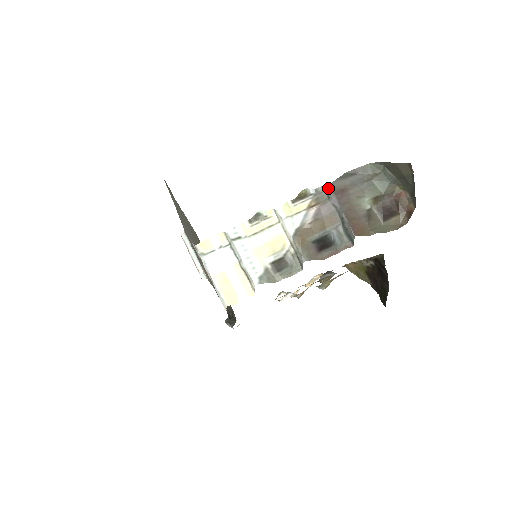
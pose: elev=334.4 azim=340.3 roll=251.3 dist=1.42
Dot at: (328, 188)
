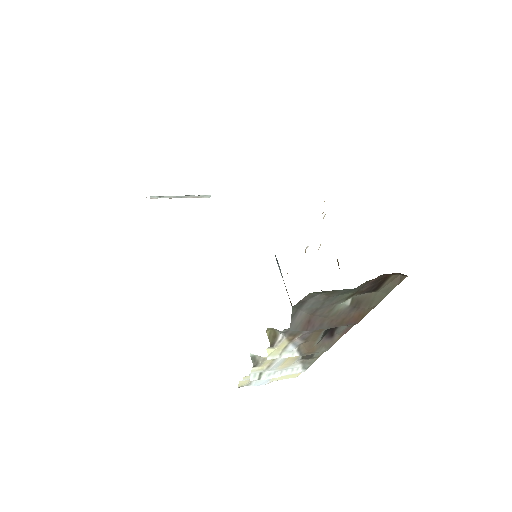
Dot at: (291, 330)
